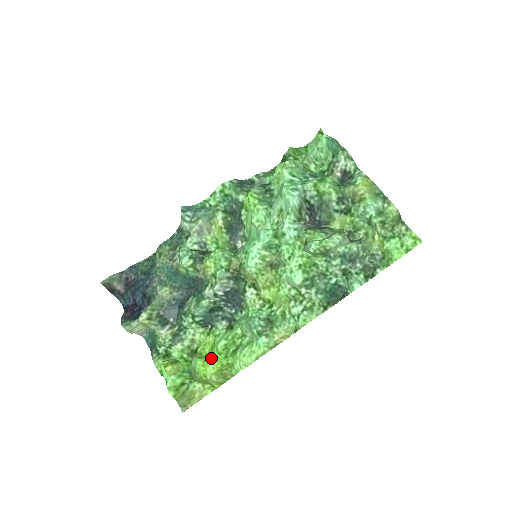
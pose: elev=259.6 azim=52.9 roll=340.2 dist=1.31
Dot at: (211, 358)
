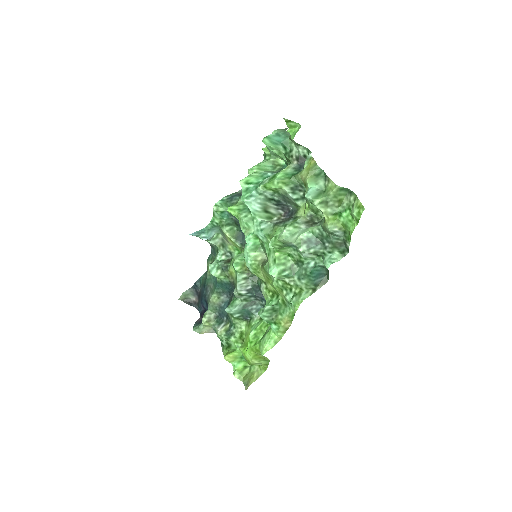
Dot at: (247, 346)
